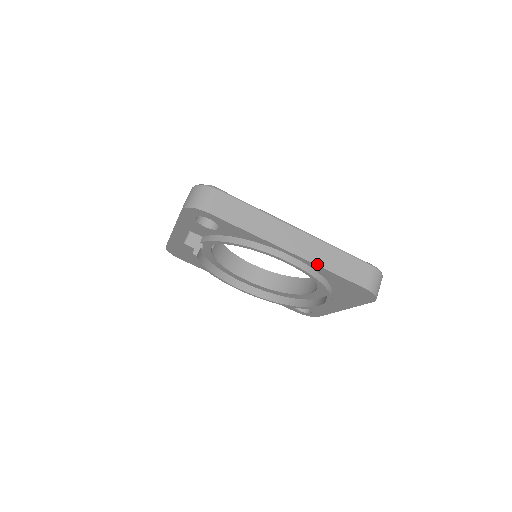
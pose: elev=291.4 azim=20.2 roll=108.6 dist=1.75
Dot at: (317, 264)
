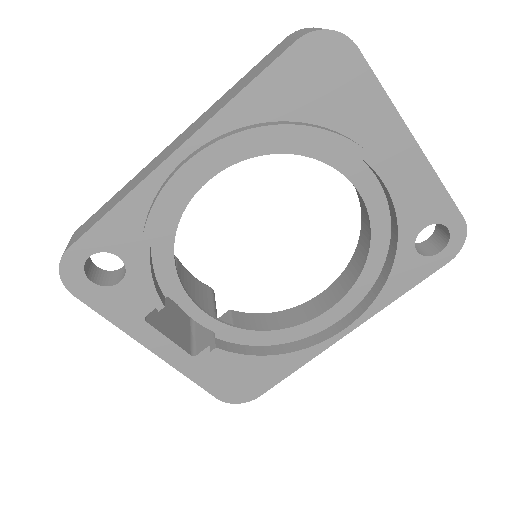
Dot at: (213, 116)
